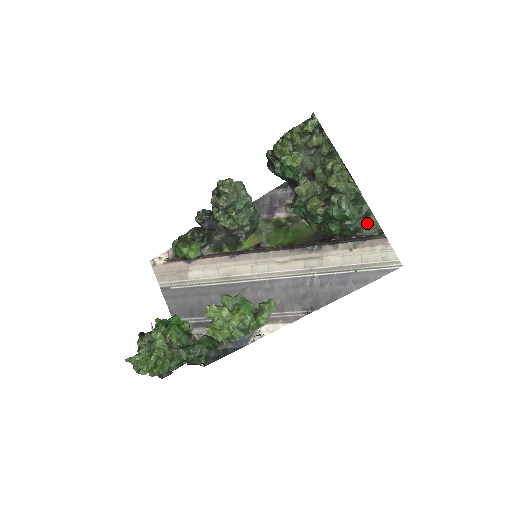
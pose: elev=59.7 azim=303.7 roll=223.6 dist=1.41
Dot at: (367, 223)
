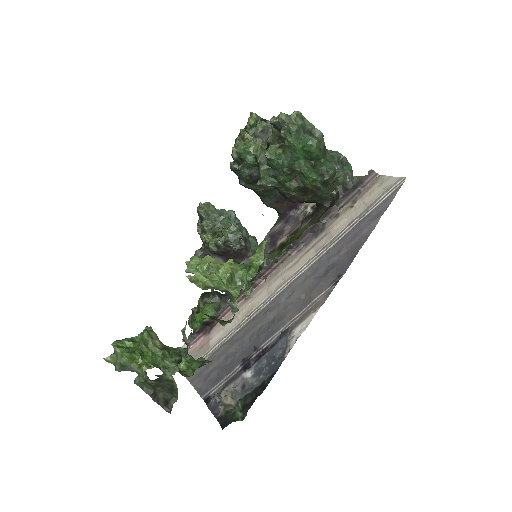
Dot at: occluded
